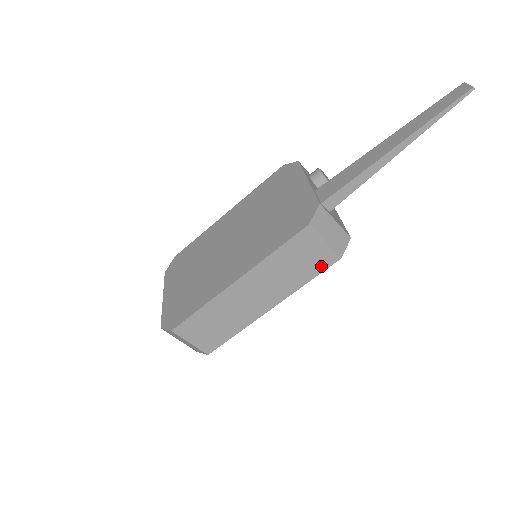
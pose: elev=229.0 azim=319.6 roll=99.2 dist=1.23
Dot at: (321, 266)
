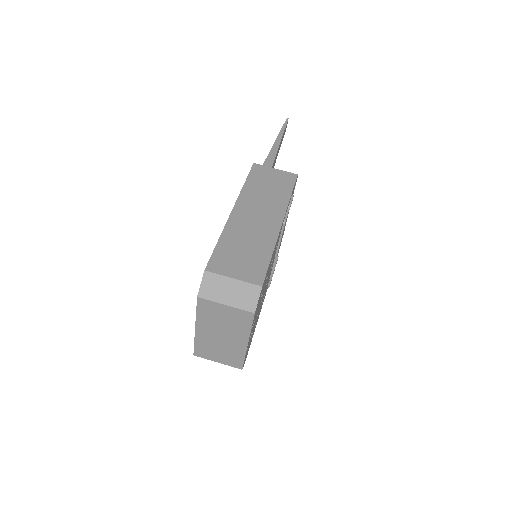
Dot at: (289, 183)
